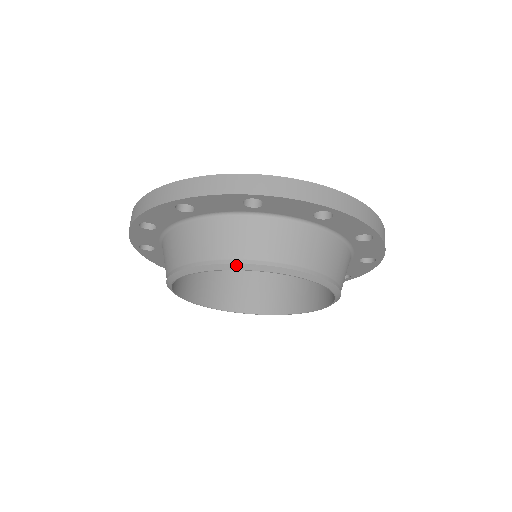
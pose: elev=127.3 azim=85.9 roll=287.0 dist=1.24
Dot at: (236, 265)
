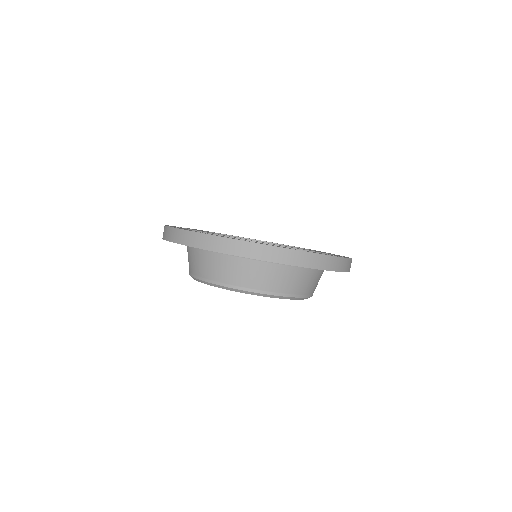
Dot at: (204, 282)
